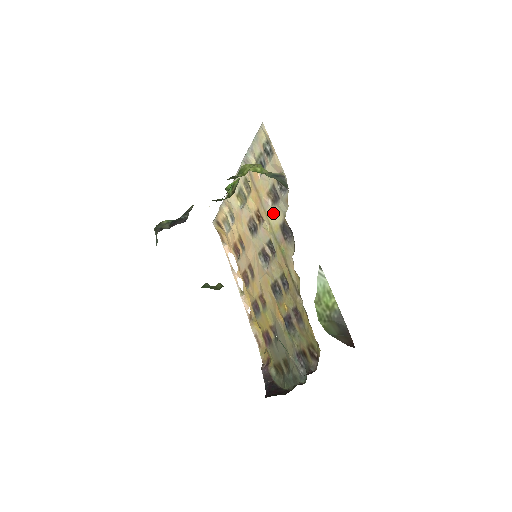
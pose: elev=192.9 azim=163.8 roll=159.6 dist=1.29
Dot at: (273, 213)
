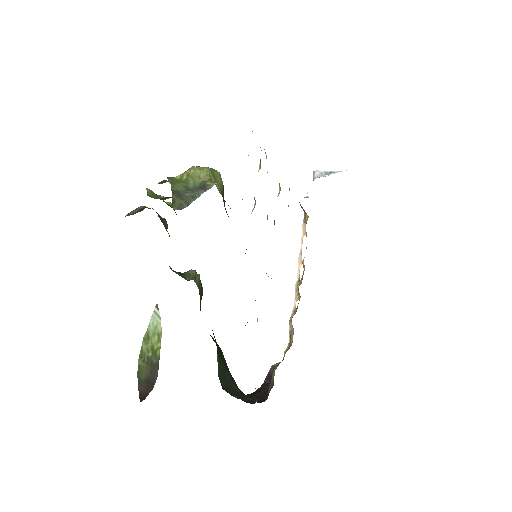
Dot at: occluded
